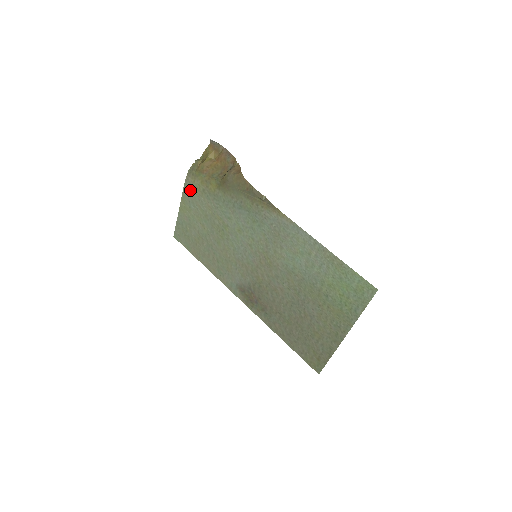
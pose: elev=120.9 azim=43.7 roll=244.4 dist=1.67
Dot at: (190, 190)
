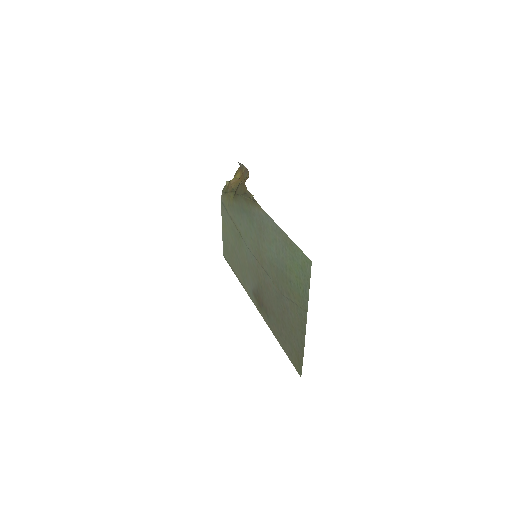
Dot at: (223, 207)
